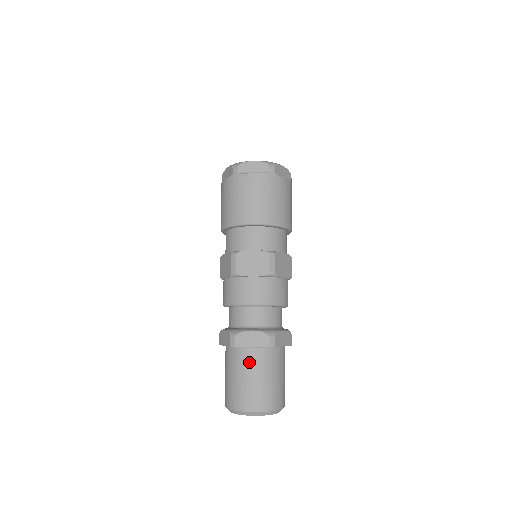
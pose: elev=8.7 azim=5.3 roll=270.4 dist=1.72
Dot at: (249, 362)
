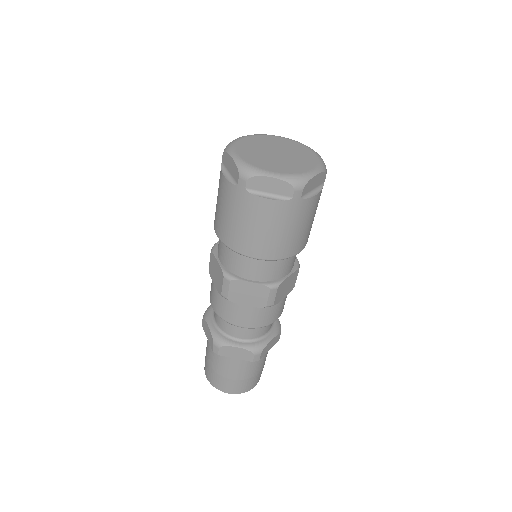
Dot at: (208, 345)
